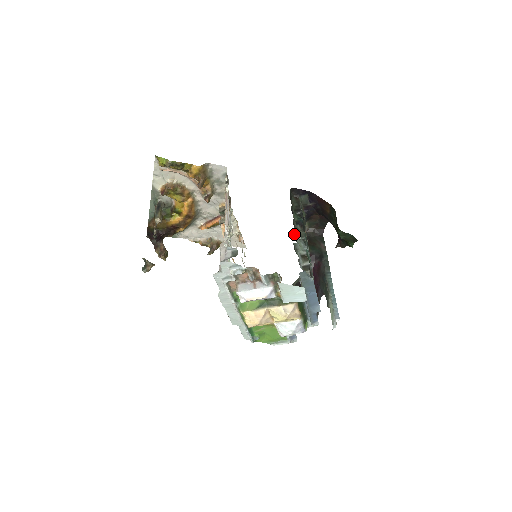
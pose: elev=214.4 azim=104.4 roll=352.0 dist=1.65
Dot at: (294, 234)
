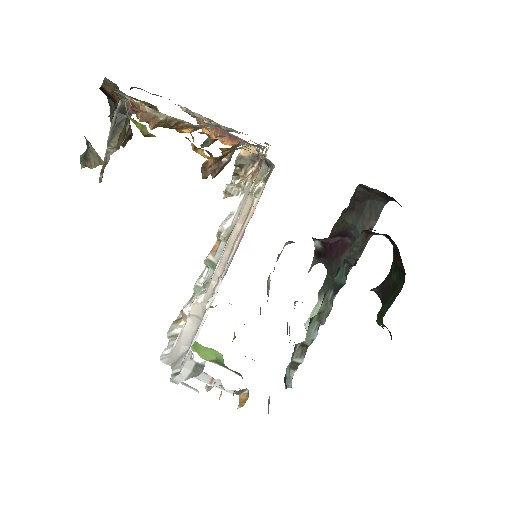
Dot at: (312, 318)
